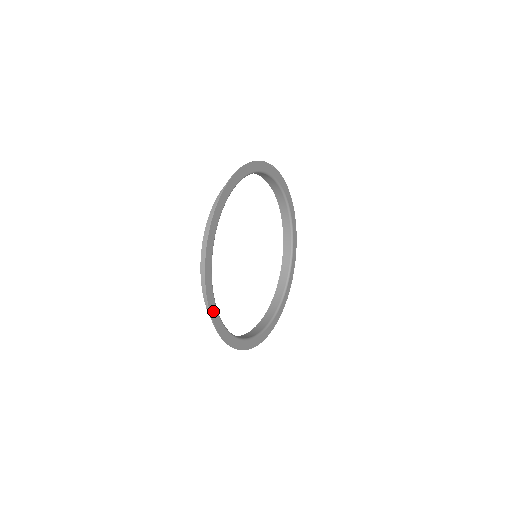
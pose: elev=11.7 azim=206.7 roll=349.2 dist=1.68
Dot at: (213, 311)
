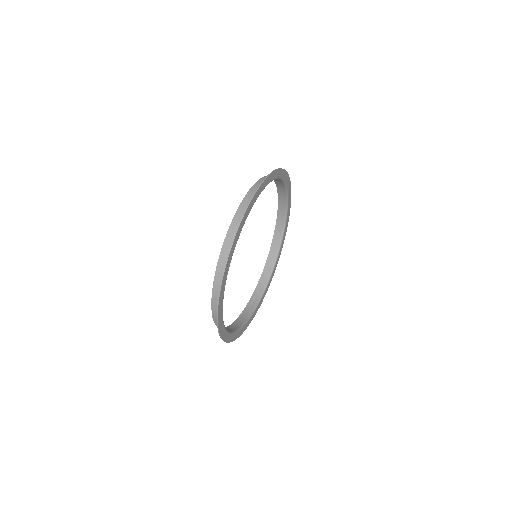
Dot at: (221, 297)
